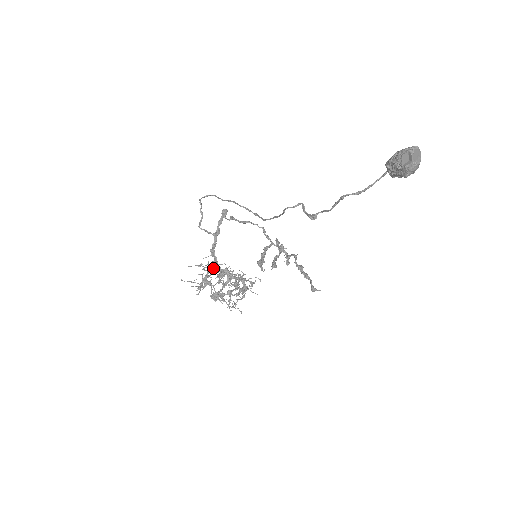
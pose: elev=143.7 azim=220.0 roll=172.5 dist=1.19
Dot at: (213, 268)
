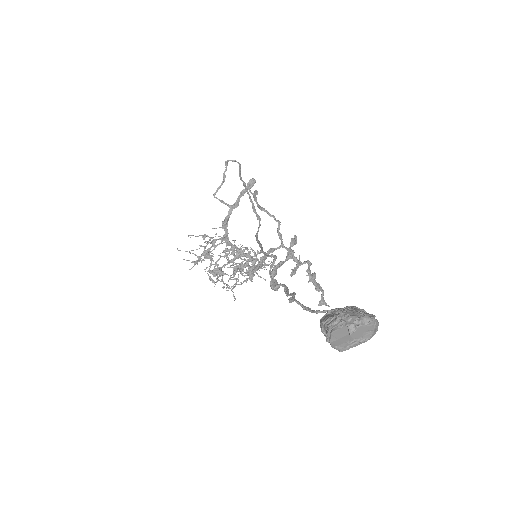
Dot at: (218, 244)
